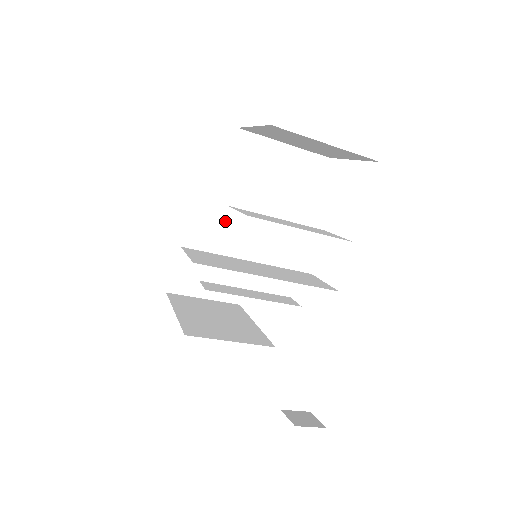
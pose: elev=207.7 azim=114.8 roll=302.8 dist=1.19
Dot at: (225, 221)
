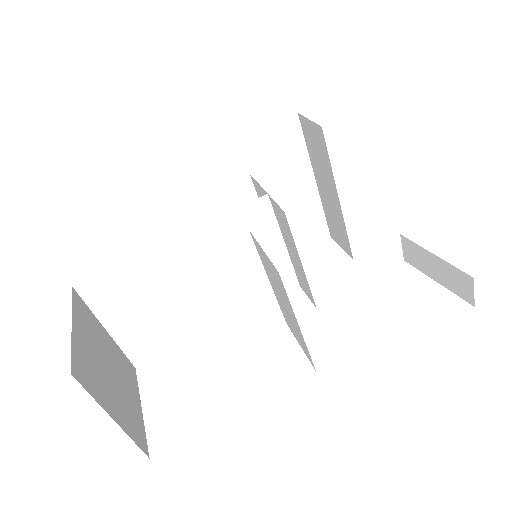
Dot at: (255, 181)
